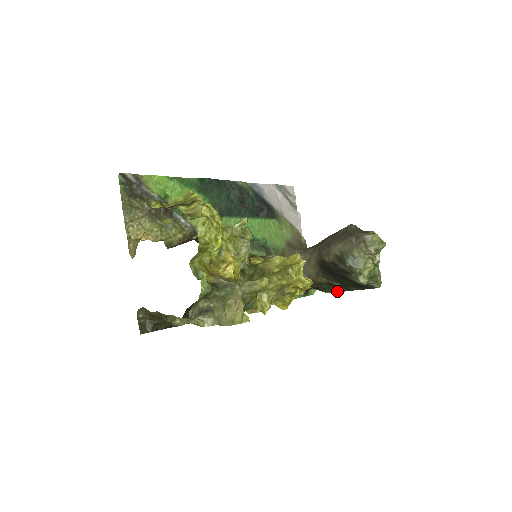
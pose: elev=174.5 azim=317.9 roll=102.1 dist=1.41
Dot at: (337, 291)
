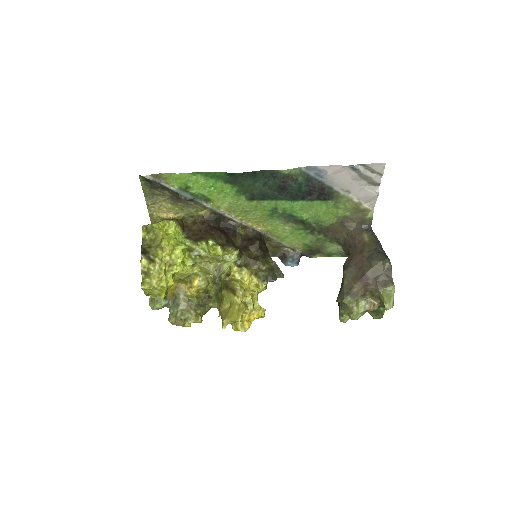
Dot at: occluded
